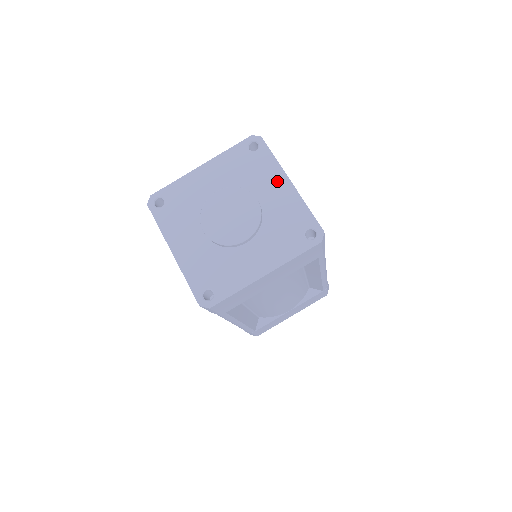
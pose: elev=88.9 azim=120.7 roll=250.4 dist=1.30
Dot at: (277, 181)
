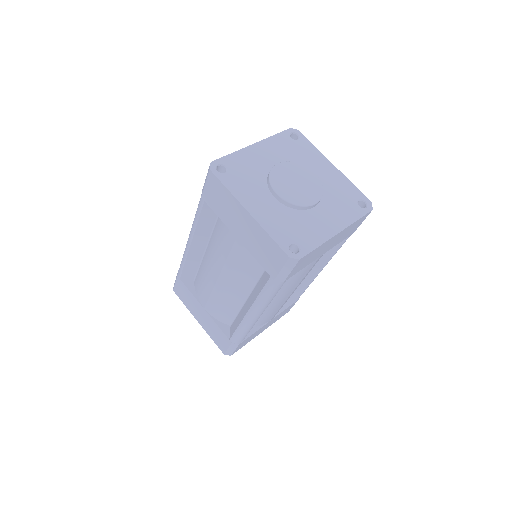
Dot at: (323, 163)
